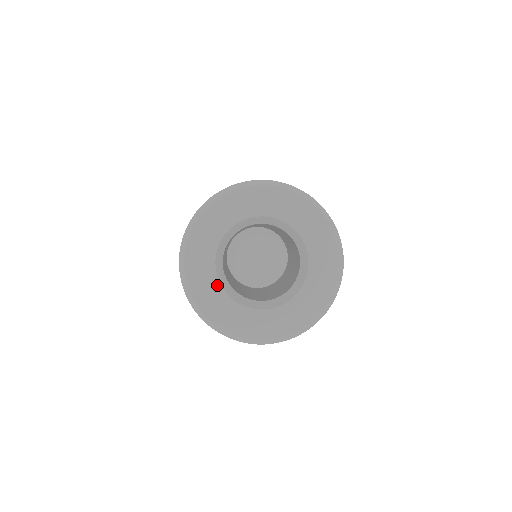
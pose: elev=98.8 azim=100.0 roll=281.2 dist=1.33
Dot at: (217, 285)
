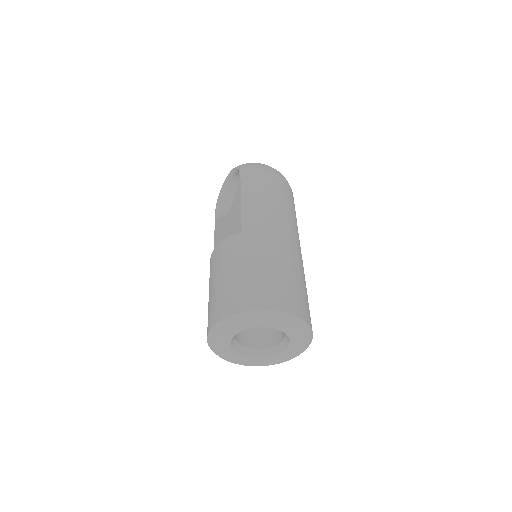
Dot at: (254, 358)
